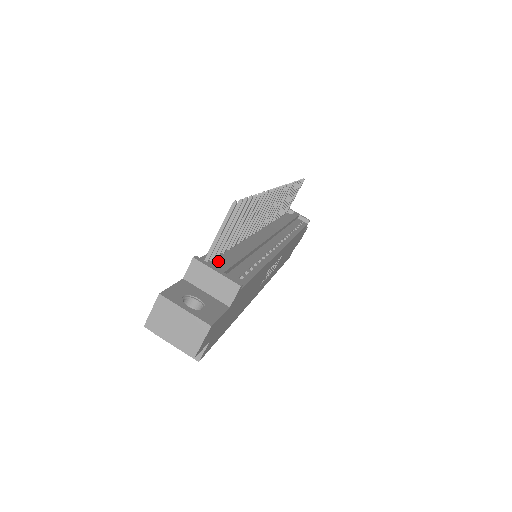
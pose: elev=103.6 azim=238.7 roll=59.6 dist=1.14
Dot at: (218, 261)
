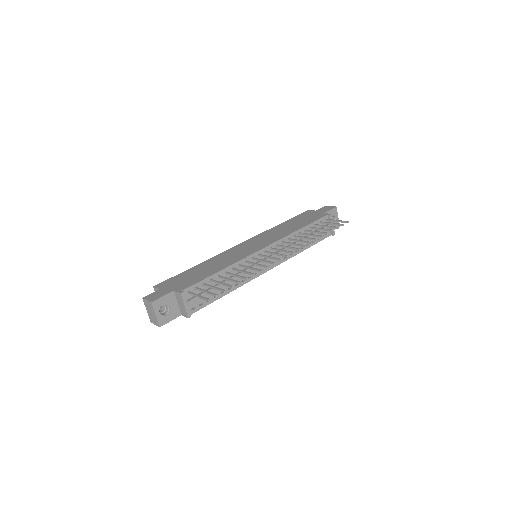
Dot at: occluded
